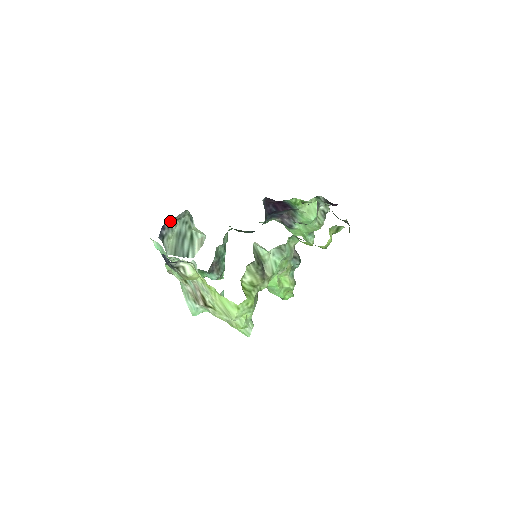
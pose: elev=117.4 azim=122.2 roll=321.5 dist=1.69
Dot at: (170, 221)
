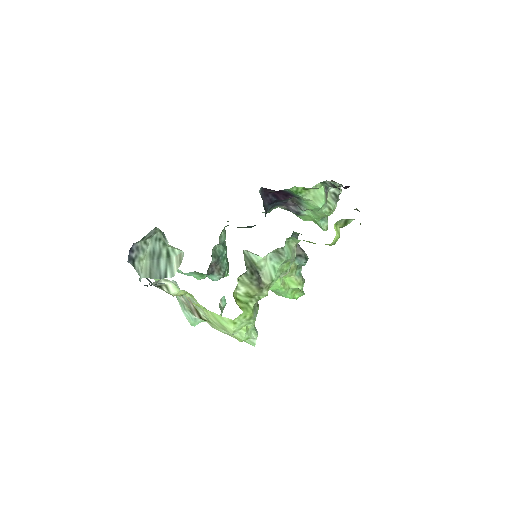
Dot at: (138, 242)
